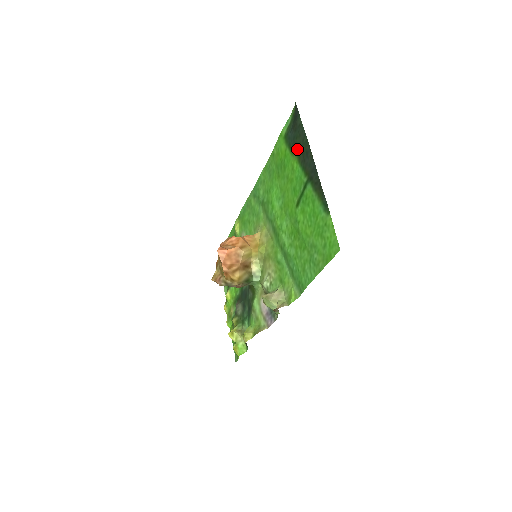
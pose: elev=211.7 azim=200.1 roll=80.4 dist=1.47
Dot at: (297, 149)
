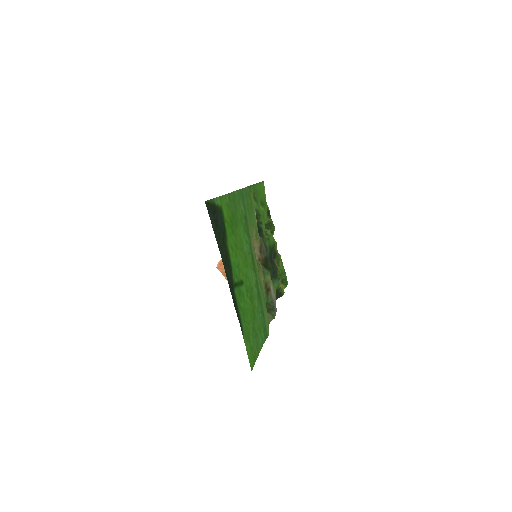
Dot at: (224, 243)
